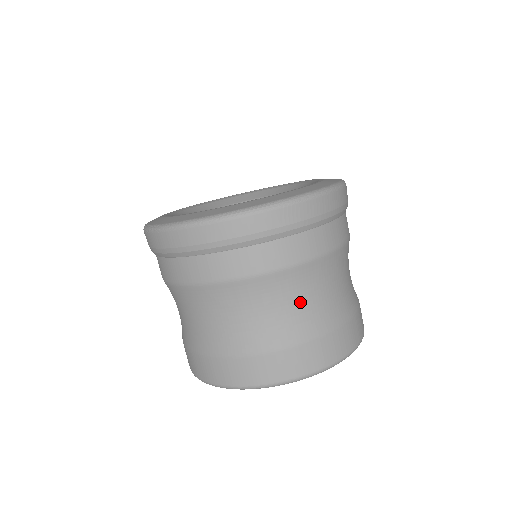
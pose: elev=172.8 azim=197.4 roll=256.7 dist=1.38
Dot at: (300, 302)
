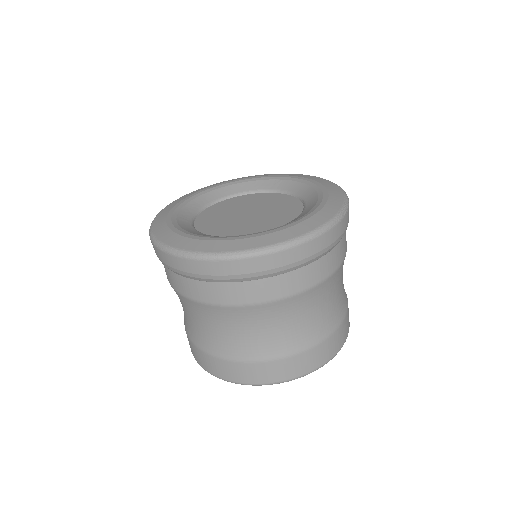
Dot at: (342, 277)
